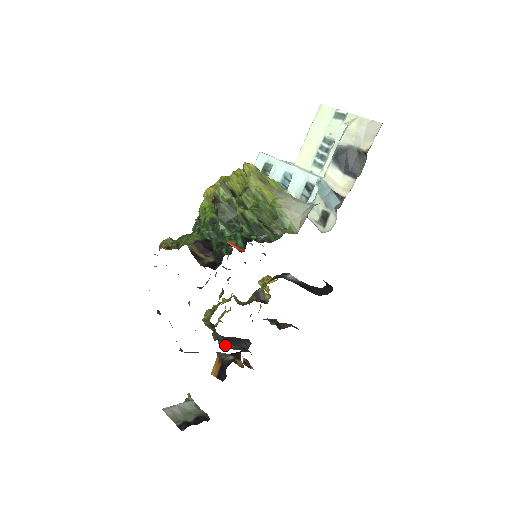
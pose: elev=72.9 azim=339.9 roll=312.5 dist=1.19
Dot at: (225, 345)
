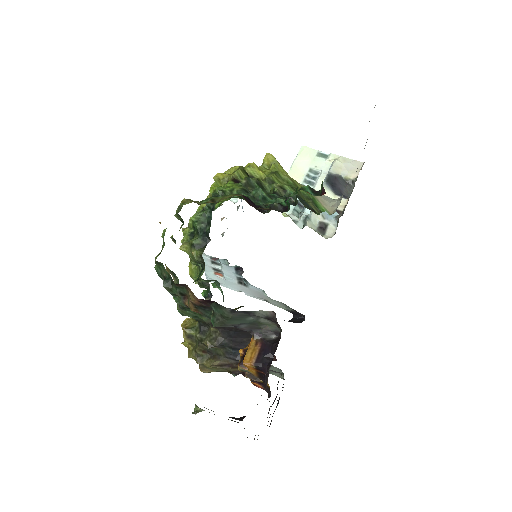
Dot at: (215, 360)
